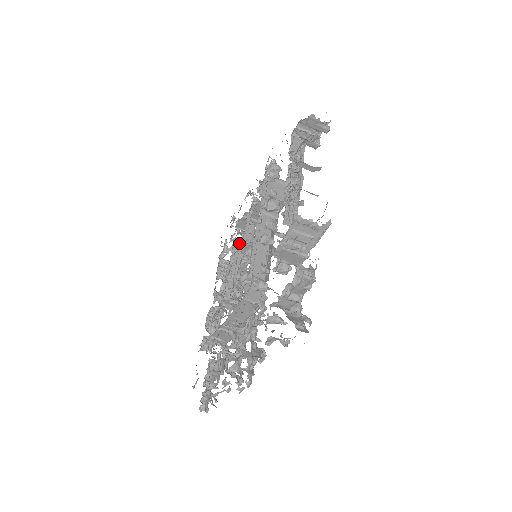
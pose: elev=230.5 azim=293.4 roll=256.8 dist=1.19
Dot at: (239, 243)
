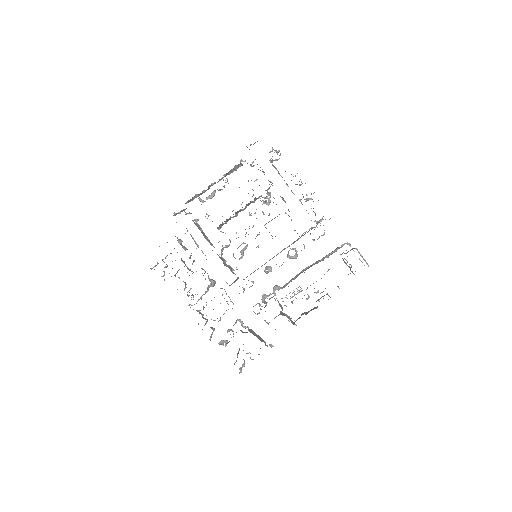
Dot at: occluded
